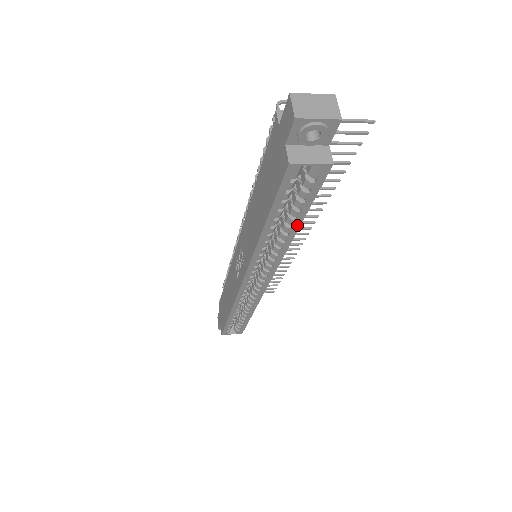
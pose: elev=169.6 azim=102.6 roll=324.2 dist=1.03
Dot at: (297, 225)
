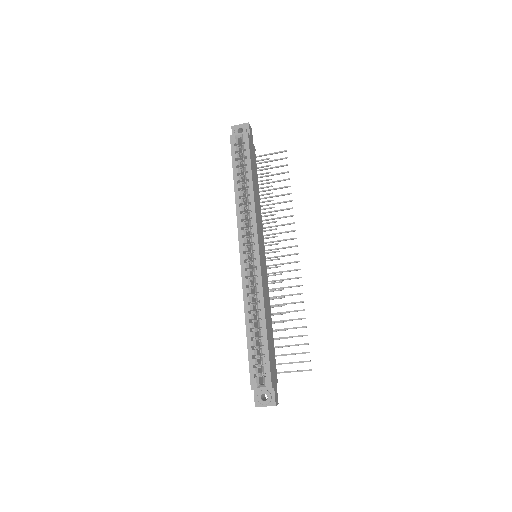
Dot at: (250, 179)
